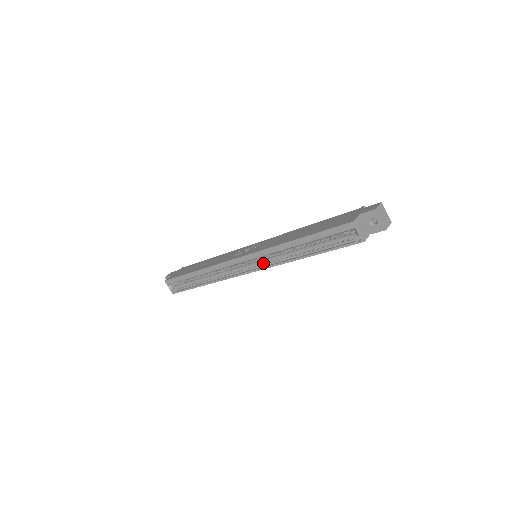
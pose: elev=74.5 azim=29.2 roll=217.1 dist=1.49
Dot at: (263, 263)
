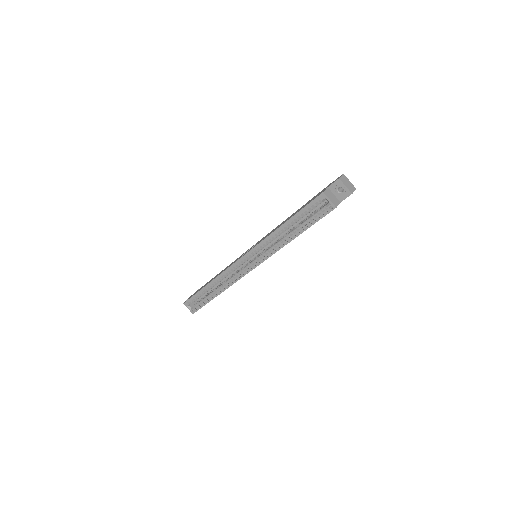
Dot at: (261, 257)
